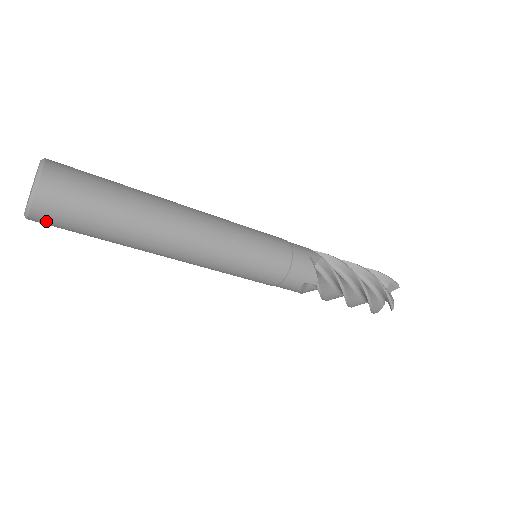
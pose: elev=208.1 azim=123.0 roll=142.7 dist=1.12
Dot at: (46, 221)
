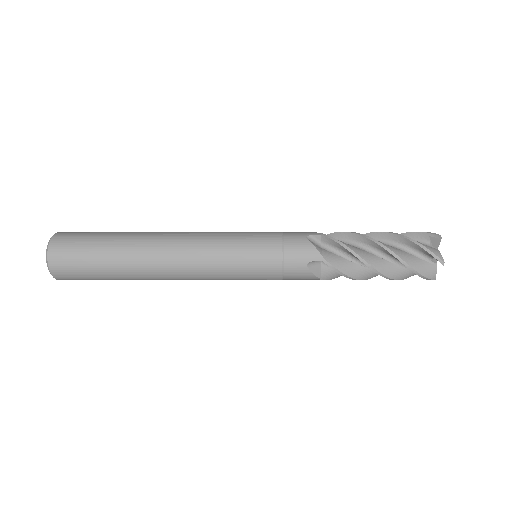
Dot at: (64, 274)
